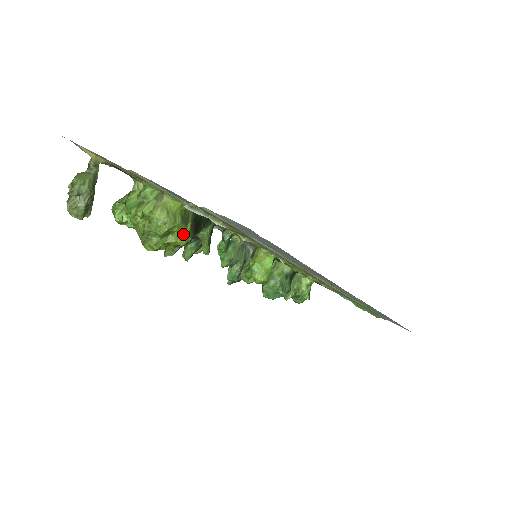
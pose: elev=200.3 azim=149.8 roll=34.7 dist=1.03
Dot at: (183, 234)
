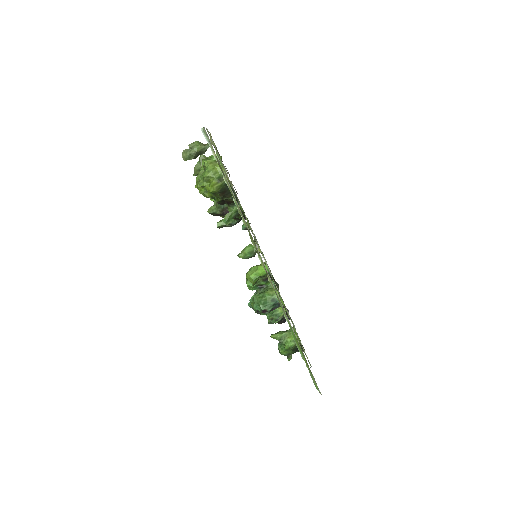
Dot at: (213, 185)
